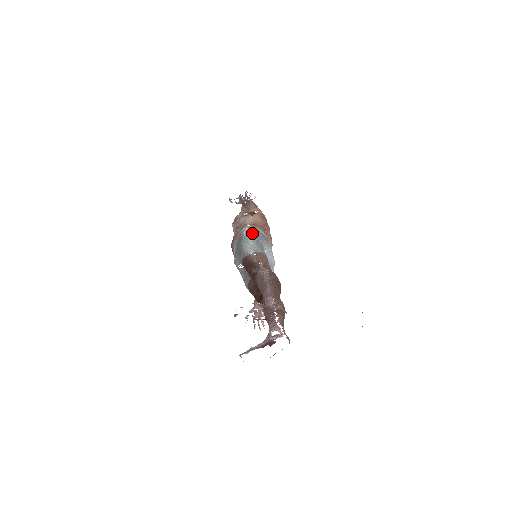
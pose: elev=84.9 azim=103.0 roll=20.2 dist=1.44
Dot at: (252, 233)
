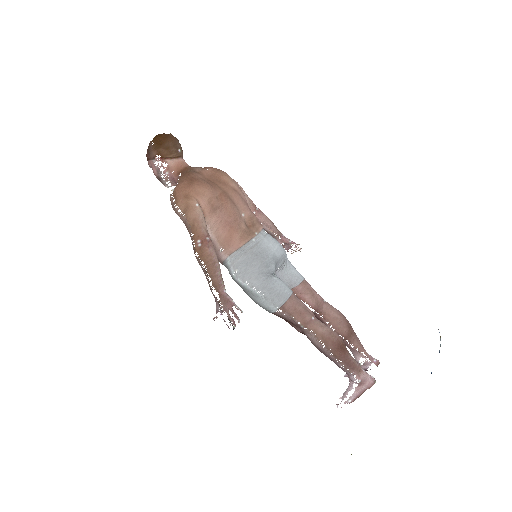
Dot at: (244, 273)
